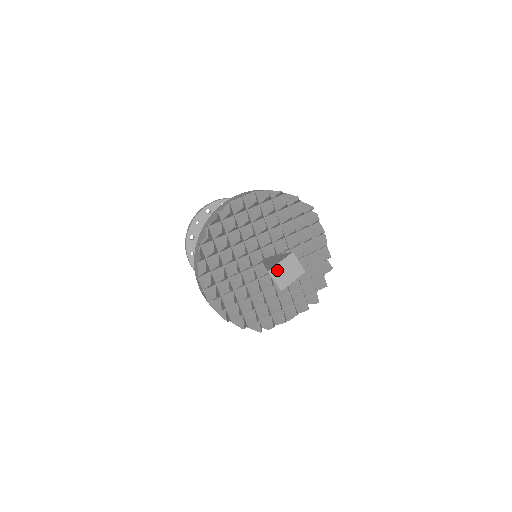
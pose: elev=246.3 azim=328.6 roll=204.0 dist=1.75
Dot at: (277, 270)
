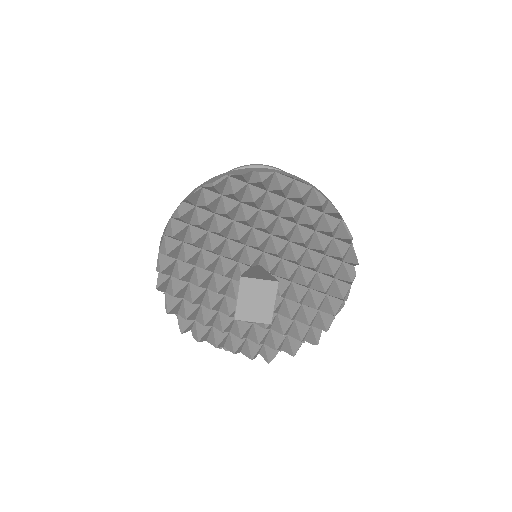
Dot at: (242, 310)
